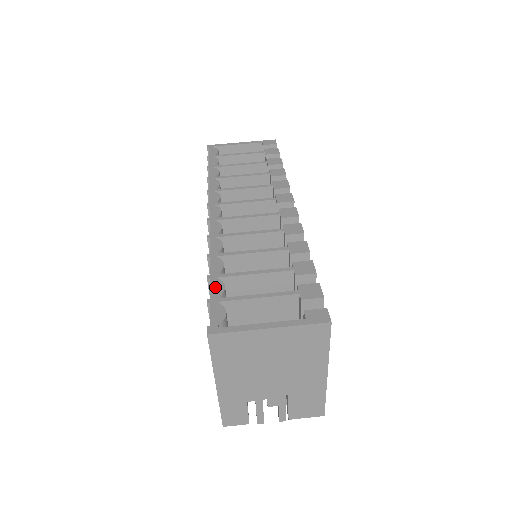
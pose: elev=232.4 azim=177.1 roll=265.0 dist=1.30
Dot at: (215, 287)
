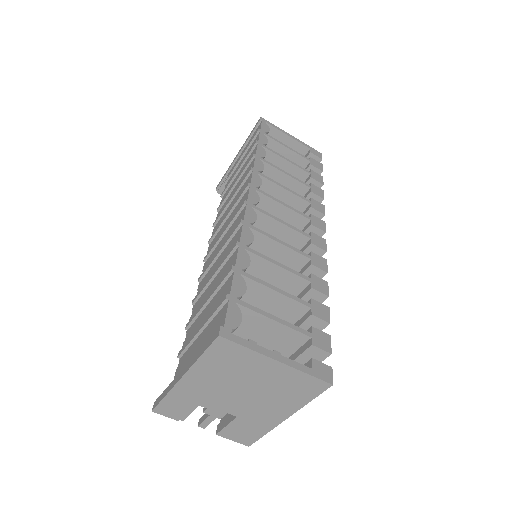
Dot at: (237, 284)
